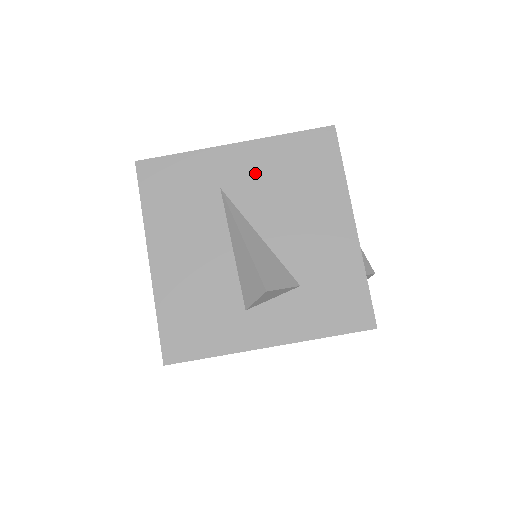
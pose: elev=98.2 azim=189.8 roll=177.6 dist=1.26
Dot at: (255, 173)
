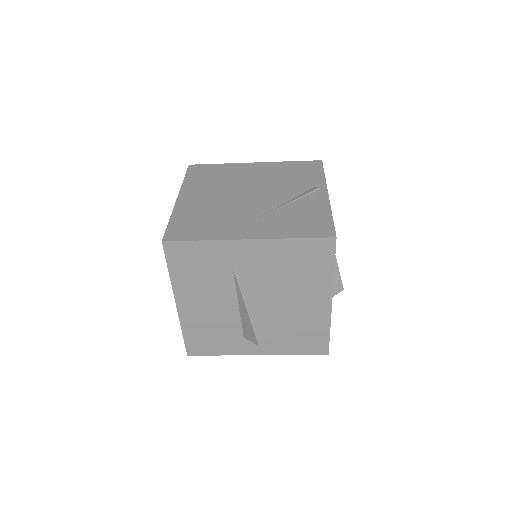
Dot at: (262, 262)
